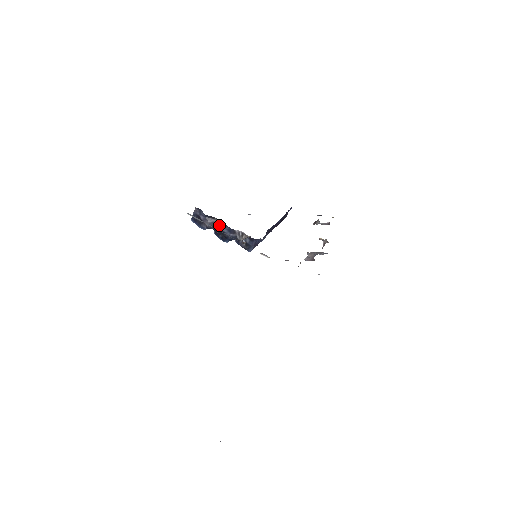
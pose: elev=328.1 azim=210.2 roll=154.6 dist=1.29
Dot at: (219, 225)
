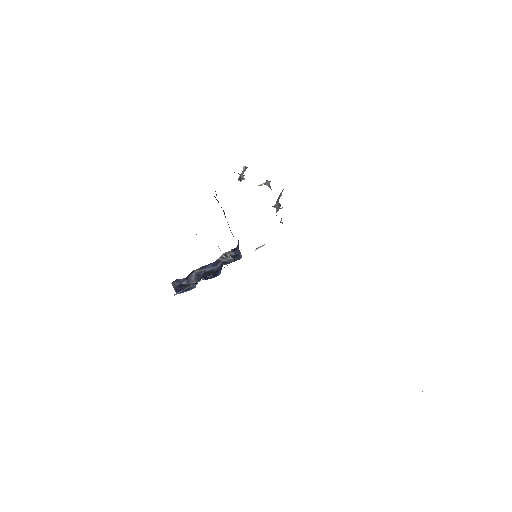
Dot at: (202, 271)
